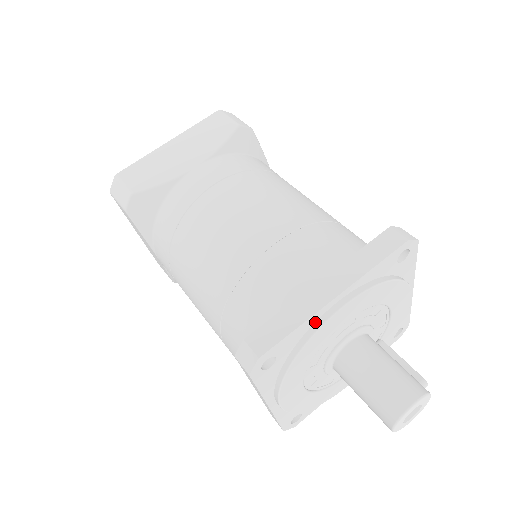
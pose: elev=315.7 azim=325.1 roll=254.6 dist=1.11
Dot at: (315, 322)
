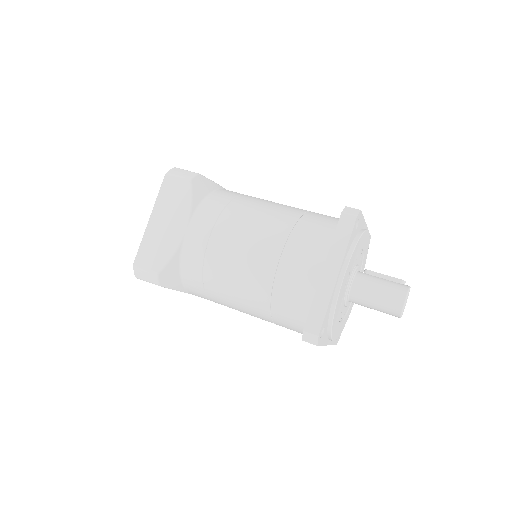
Dot at: (333, 296)
